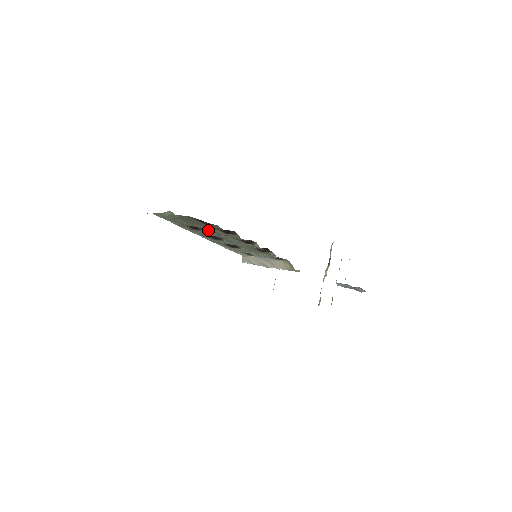
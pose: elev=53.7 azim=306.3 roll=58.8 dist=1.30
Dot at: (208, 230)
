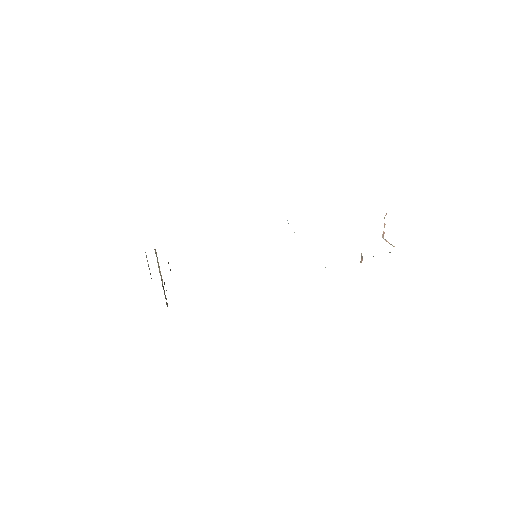
Dot at: occluded
